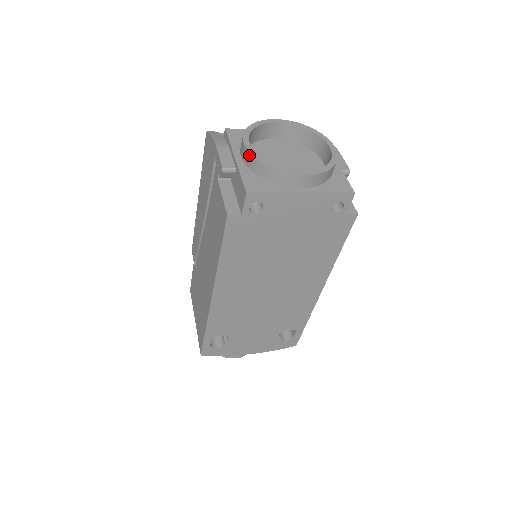
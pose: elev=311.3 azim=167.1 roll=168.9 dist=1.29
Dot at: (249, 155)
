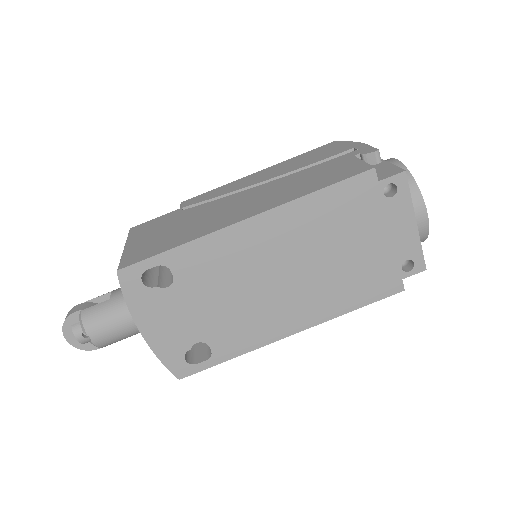
Dot at: (401, 165)
